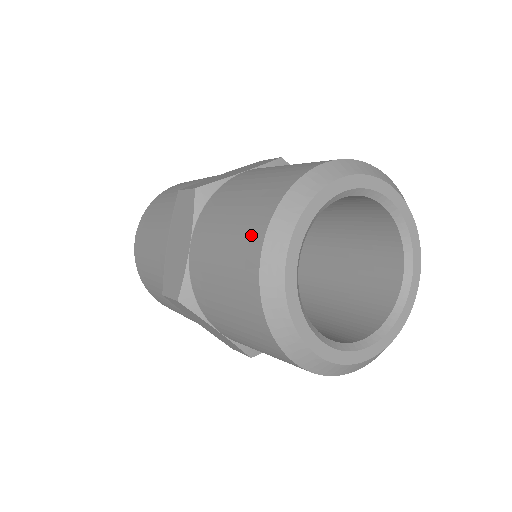
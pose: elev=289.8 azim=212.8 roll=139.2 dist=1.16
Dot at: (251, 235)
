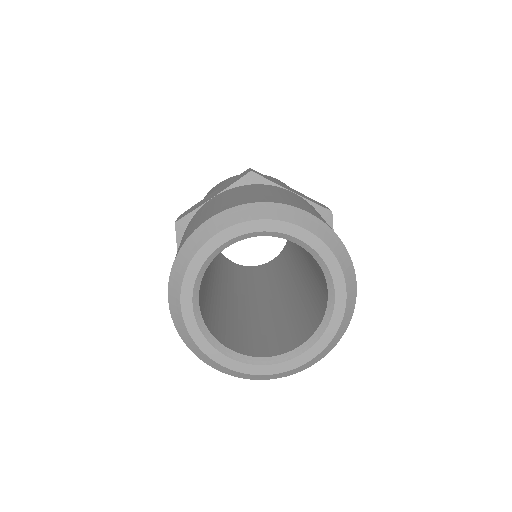
Dot at: (222, 207)
